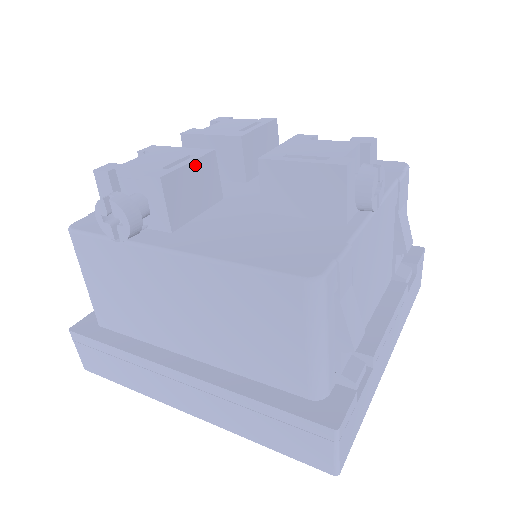
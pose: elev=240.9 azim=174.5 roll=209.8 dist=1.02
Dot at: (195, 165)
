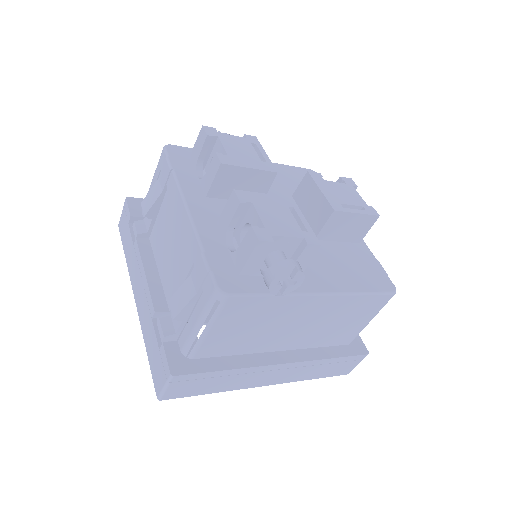
Dot at: (302, 219)
